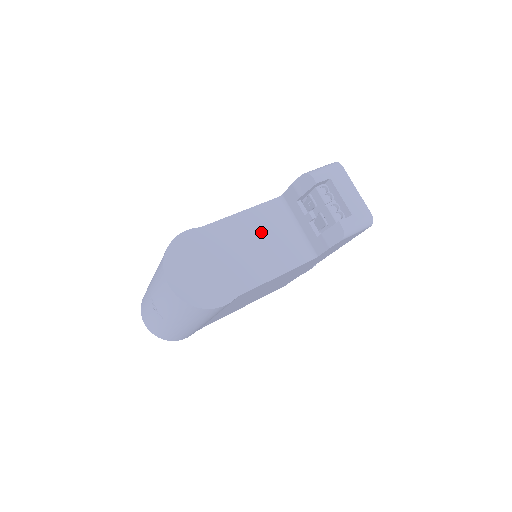
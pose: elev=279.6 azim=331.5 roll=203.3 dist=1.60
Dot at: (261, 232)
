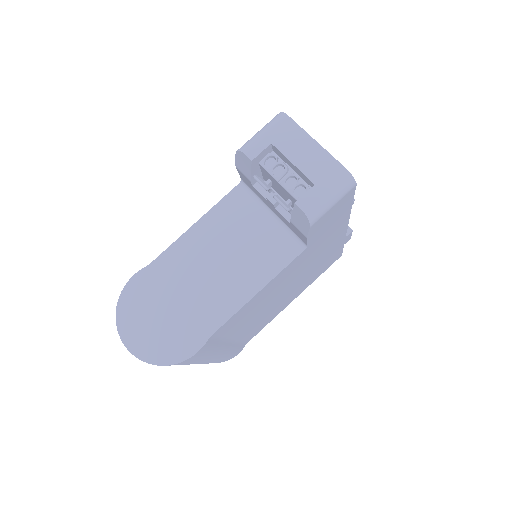
Dot at: (224, 241)
